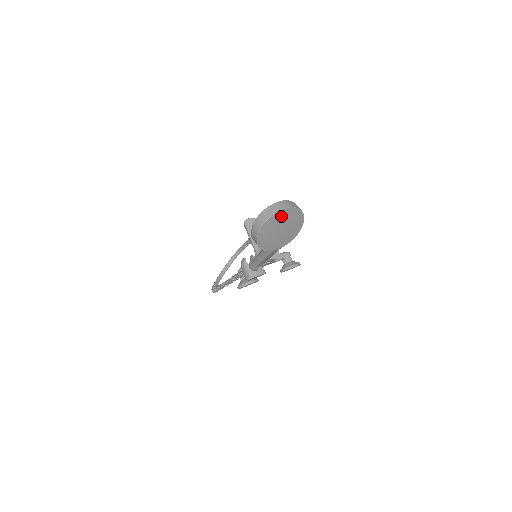
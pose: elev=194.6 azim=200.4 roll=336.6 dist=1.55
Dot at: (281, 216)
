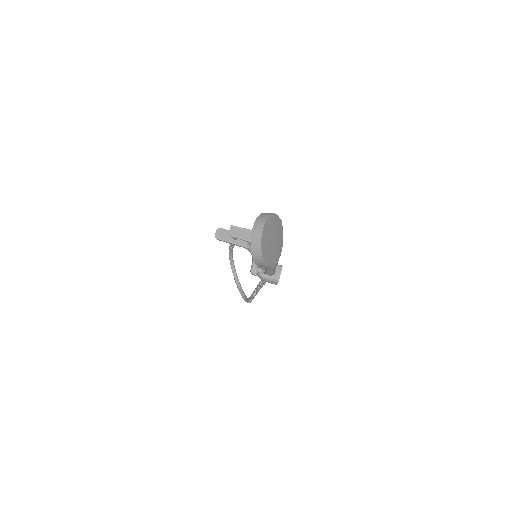
Dot at: (265, 235)
